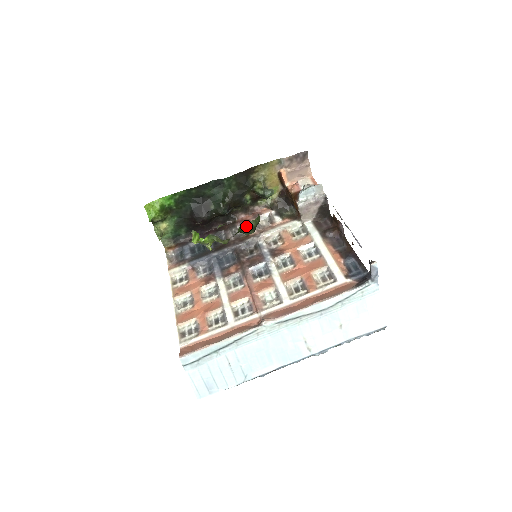
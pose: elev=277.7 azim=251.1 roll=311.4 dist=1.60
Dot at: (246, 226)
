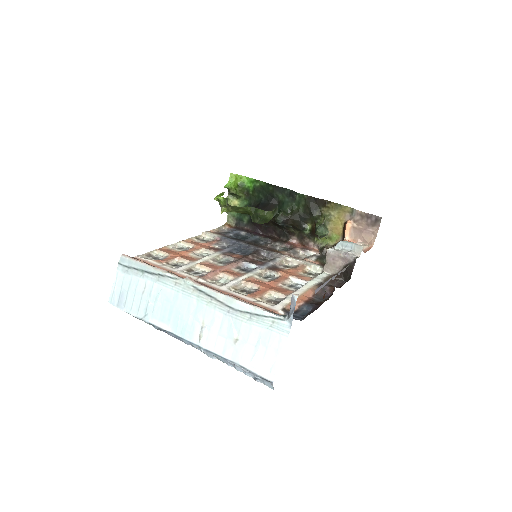
Dot at: (255, 211)
